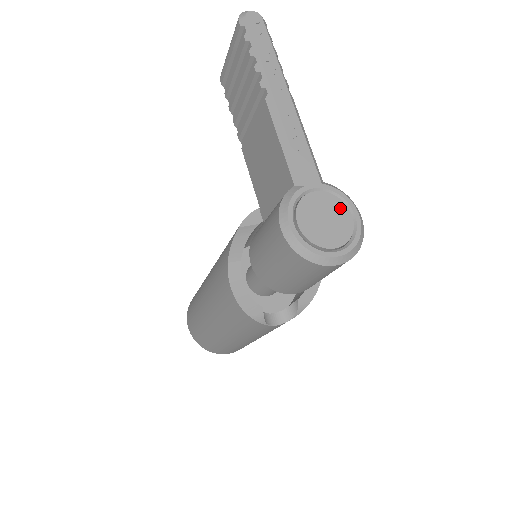
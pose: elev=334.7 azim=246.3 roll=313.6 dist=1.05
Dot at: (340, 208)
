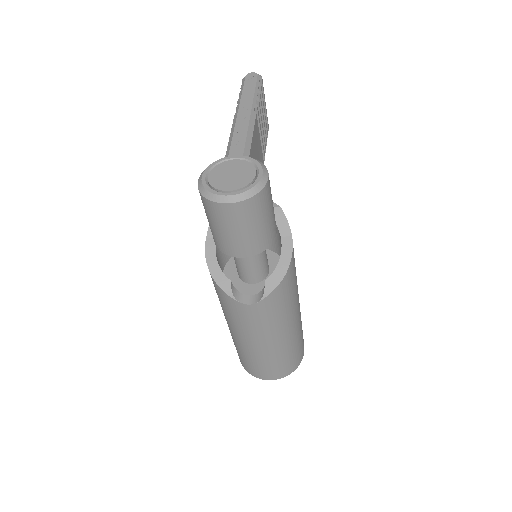
Dot at: (249, 169)
